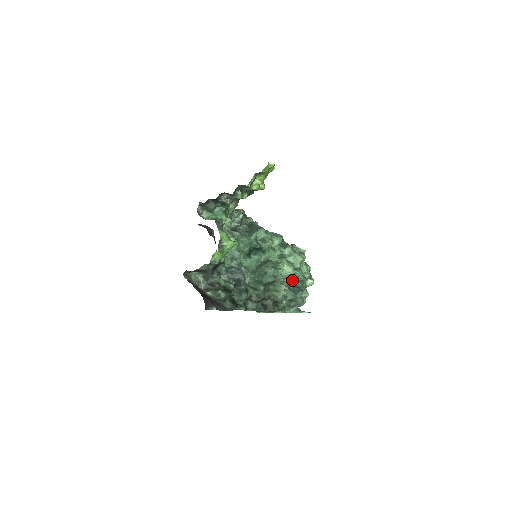
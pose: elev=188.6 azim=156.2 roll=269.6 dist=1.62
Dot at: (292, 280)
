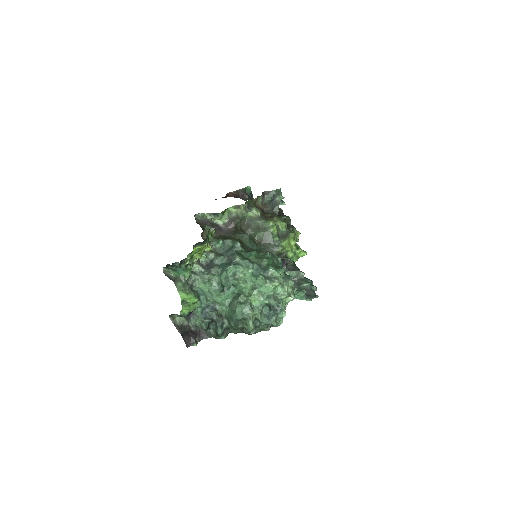
Dot at: (268, 305)
